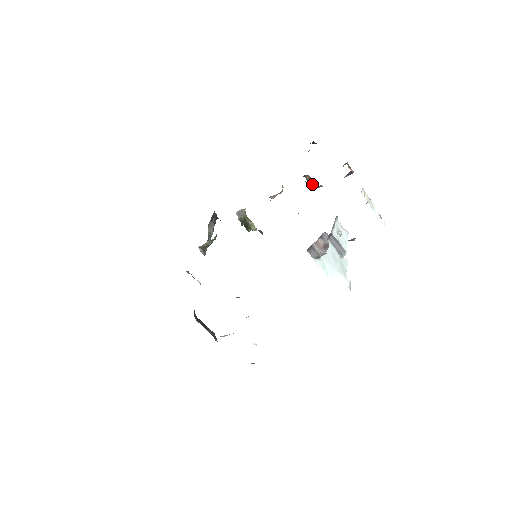
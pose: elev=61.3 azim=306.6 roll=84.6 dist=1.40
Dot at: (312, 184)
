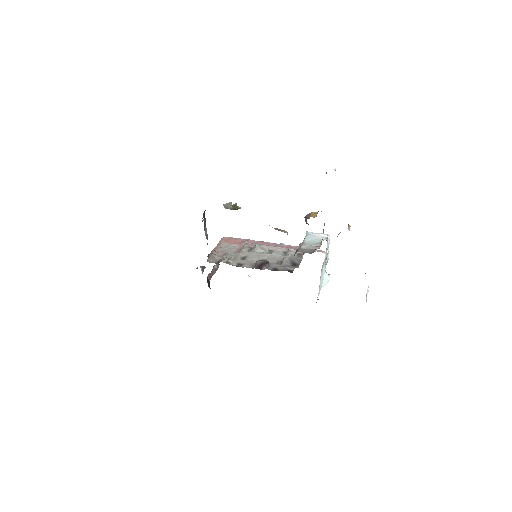
Dot at: occluded
